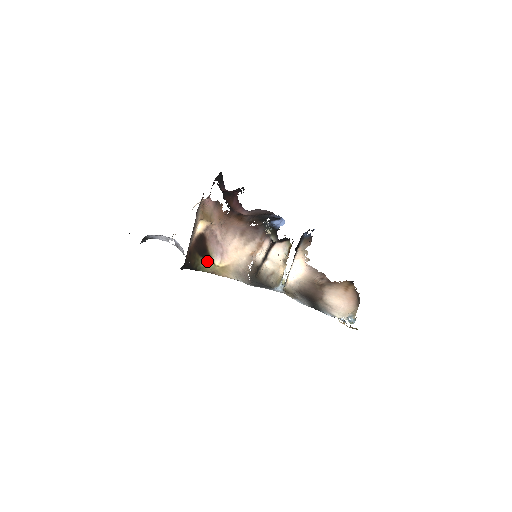
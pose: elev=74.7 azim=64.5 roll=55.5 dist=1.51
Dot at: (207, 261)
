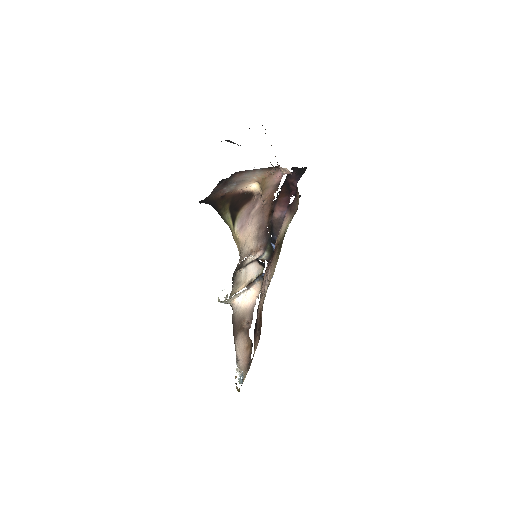
Dot at: (231, 219)
